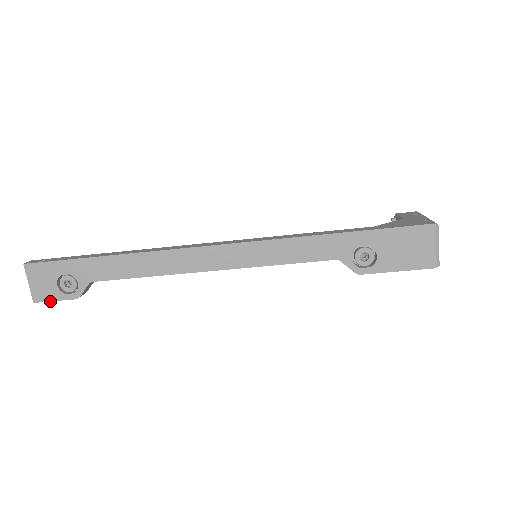
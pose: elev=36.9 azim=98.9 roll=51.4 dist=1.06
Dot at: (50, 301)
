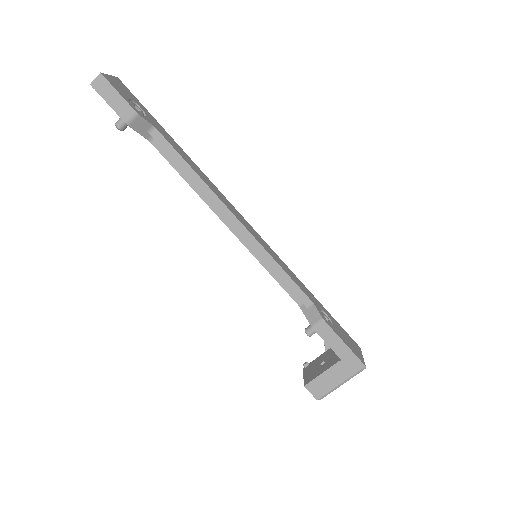
Dot at: (115, 88)
